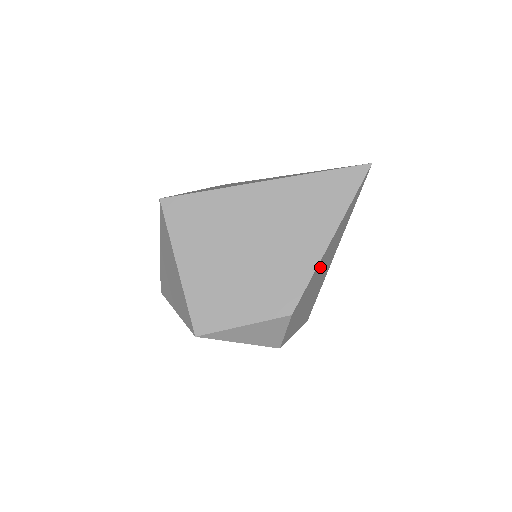
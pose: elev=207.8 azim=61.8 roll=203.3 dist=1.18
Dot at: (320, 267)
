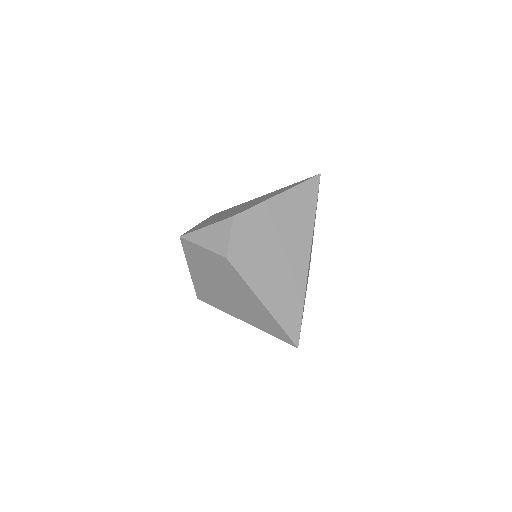
Dot at: (273, 217)
